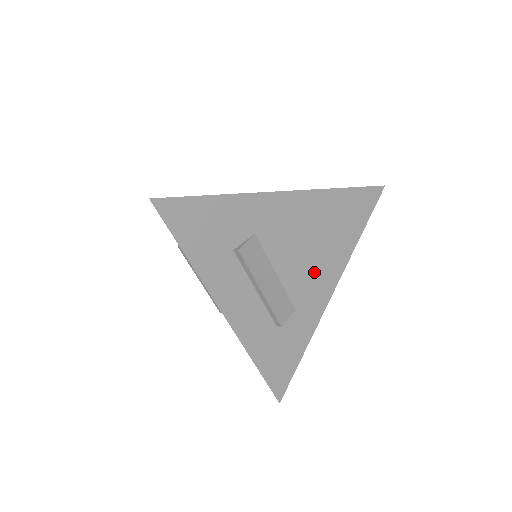
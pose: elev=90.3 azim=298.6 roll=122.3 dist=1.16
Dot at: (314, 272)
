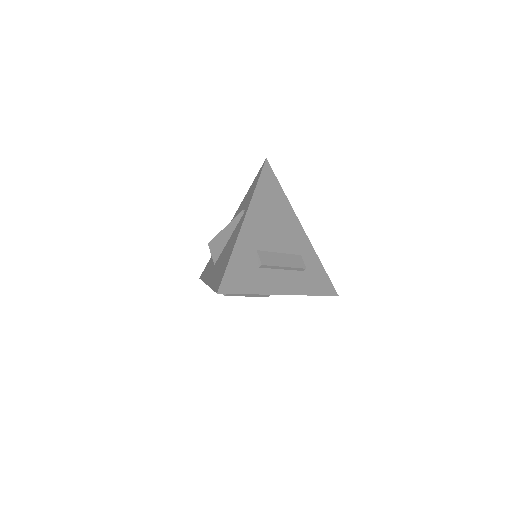
Dot at: (289, 231)
